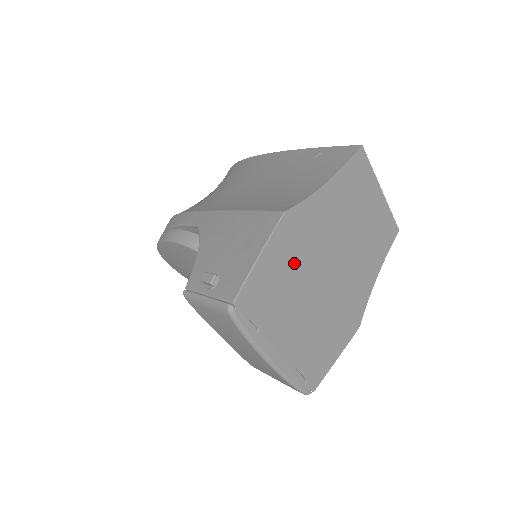
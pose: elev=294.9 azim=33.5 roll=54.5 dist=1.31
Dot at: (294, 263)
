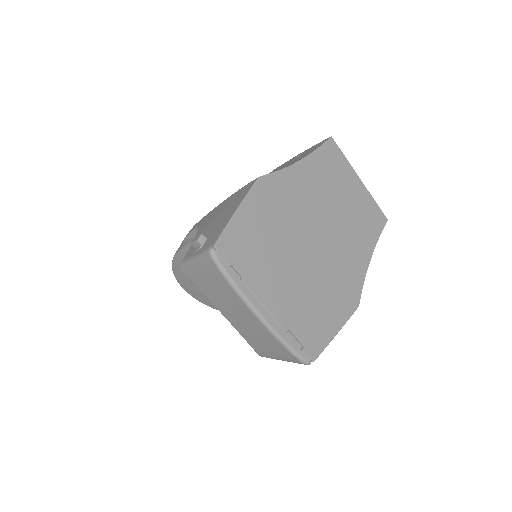
Dot at: (274, 224)
